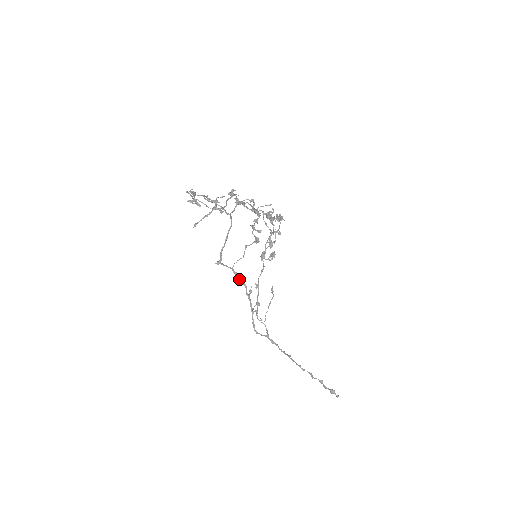
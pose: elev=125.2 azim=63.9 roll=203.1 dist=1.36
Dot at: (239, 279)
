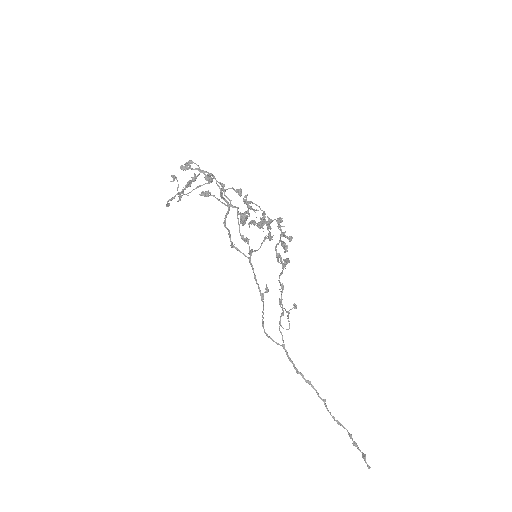
Dot at: (253, 271)
